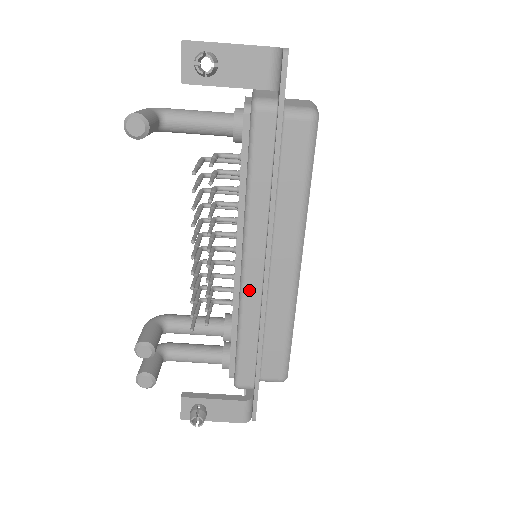
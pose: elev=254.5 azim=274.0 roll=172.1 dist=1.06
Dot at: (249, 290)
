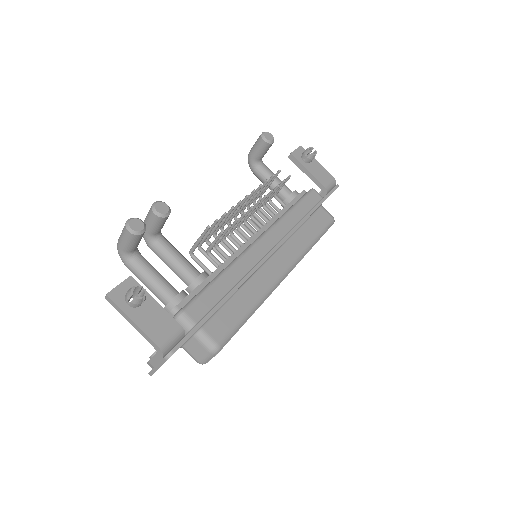
Dot at: (251, 254)
